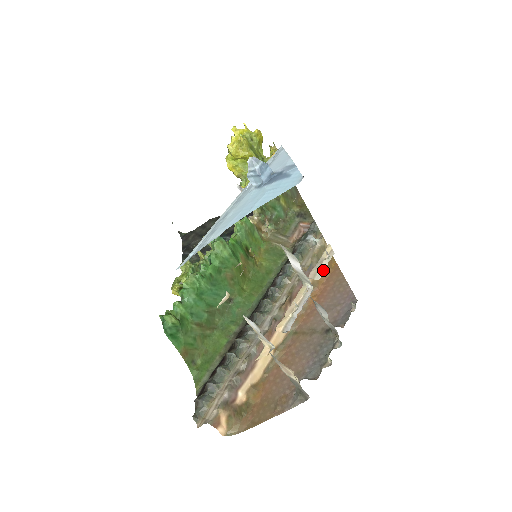
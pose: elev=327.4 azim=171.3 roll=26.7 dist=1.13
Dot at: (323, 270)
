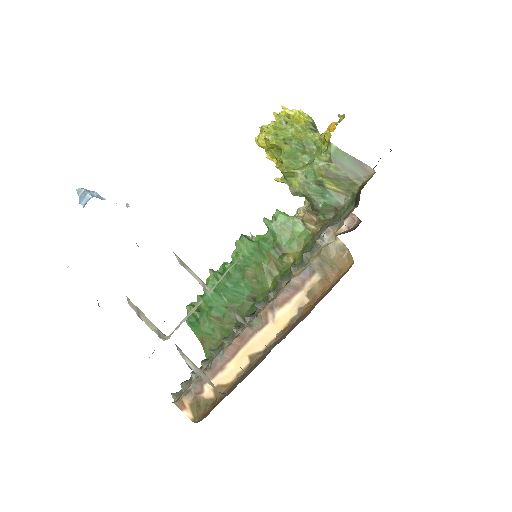
Dot at: (219, 281)
